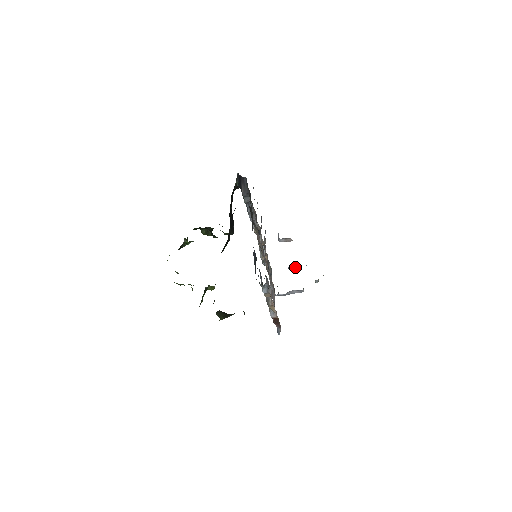
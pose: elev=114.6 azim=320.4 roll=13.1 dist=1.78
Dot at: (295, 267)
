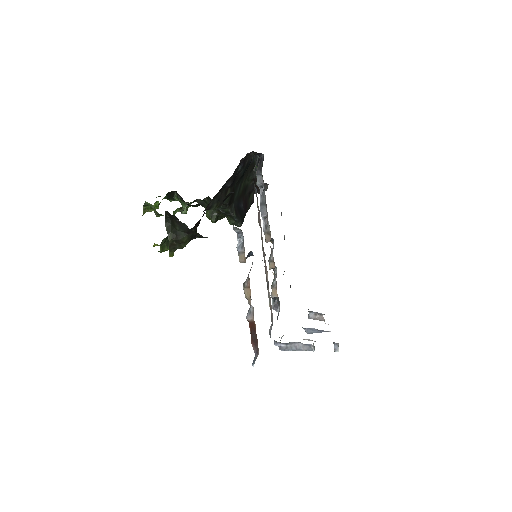
Dot at: (314, 331)
